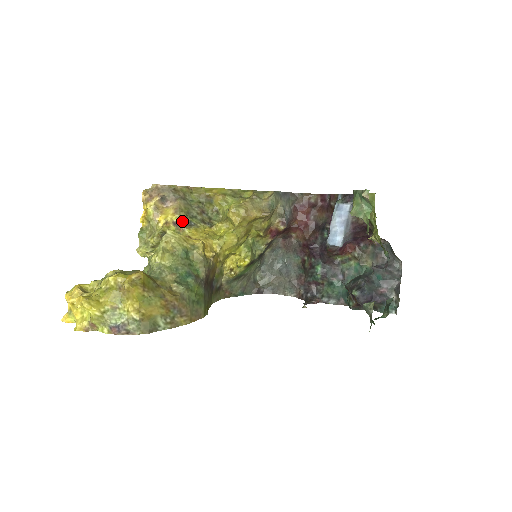
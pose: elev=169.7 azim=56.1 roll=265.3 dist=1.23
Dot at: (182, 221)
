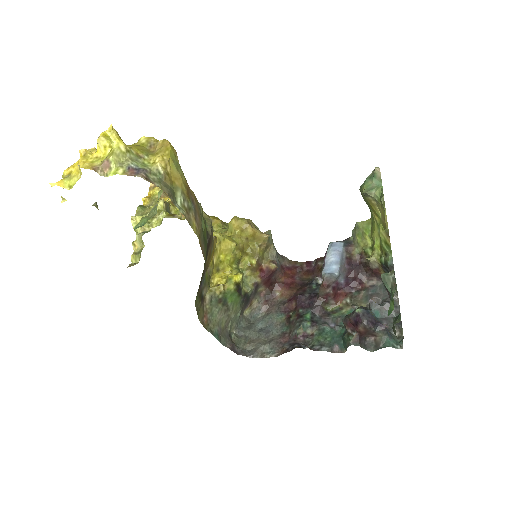
Dot at: occluded
